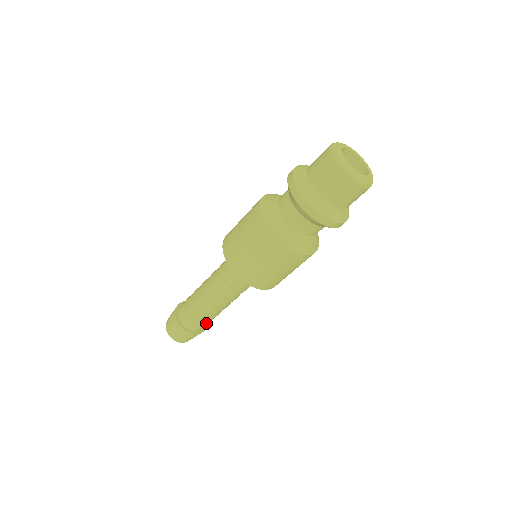
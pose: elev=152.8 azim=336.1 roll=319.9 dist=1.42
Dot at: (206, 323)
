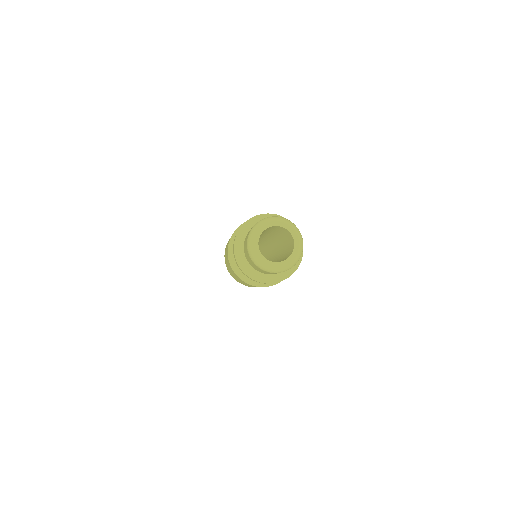
Dot at: occluded
